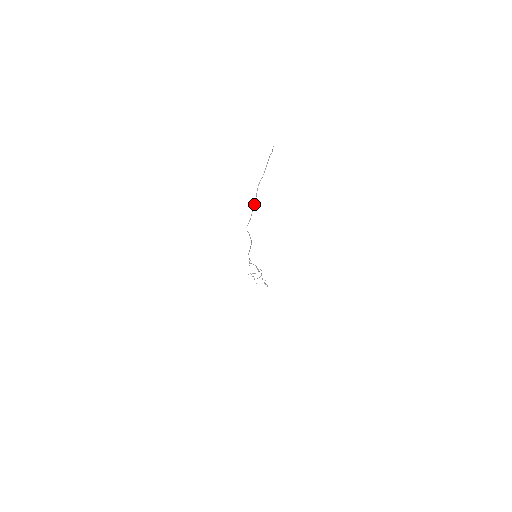
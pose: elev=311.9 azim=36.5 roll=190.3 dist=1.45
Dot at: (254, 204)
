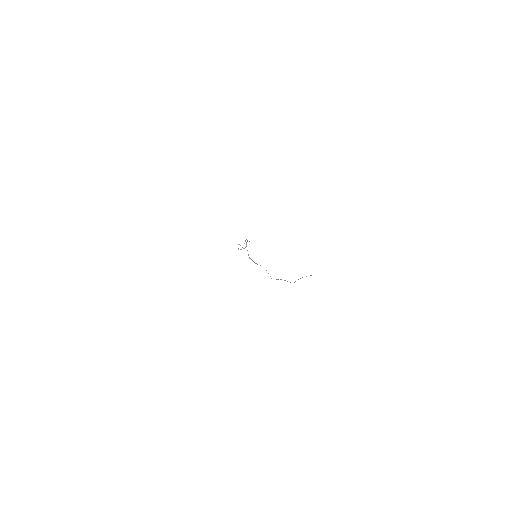
Dot at: (285, 280)
